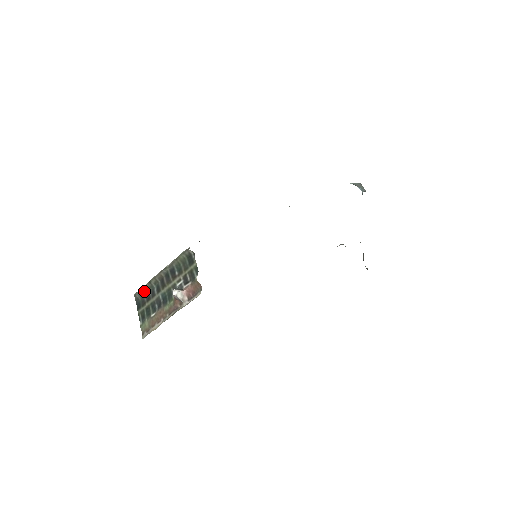
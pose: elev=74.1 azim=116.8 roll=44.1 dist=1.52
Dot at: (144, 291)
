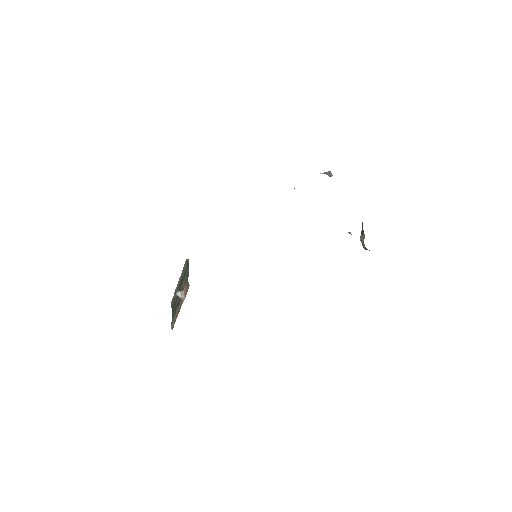
Dot at: (174, 299)
